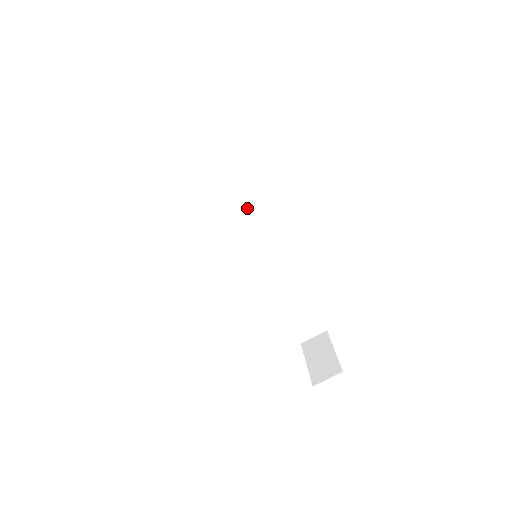
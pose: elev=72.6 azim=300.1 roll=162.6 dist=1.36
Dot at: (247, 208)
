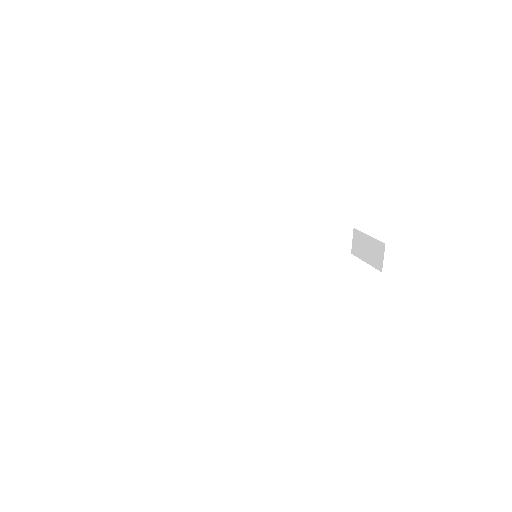
Dot at: (219, 238)
